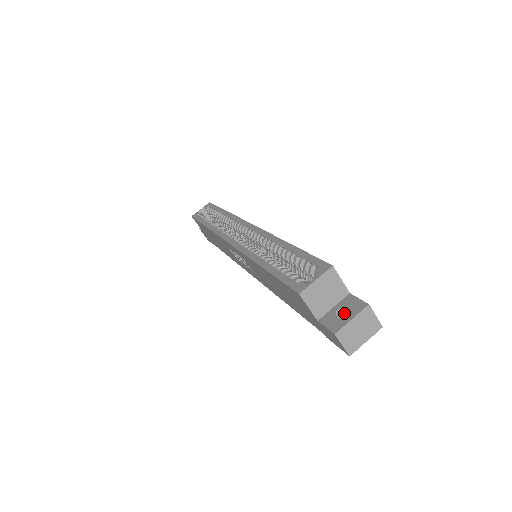
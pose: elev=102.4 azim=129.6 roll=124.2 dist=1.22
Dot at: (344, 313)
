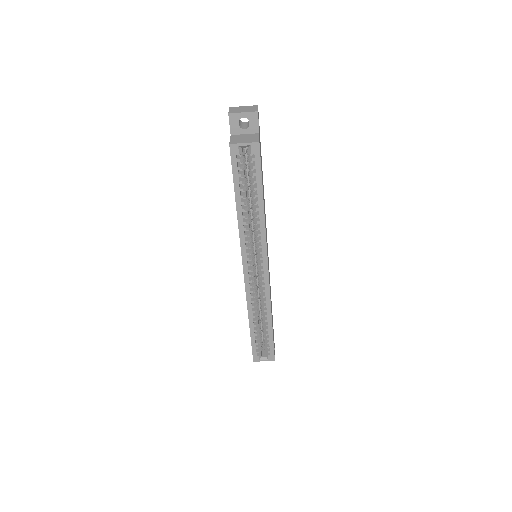
Dot at: occluded
